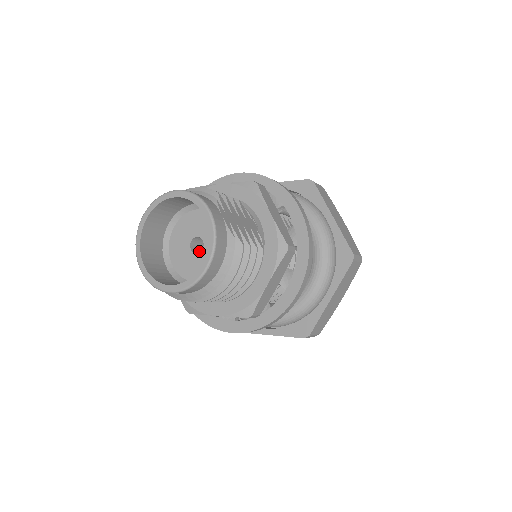
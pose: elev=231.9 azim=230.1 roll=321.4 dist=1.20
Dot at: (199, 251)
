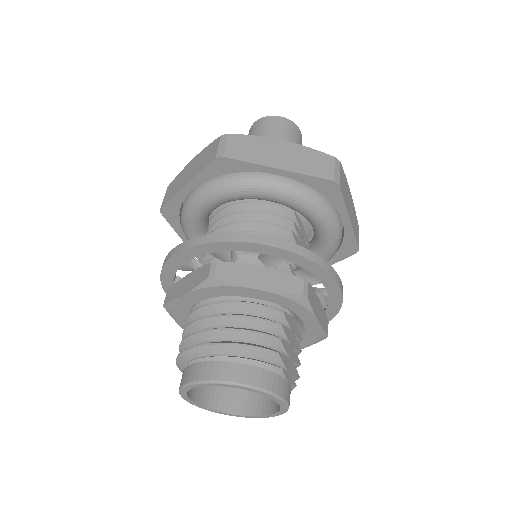
Dot at: occluded
